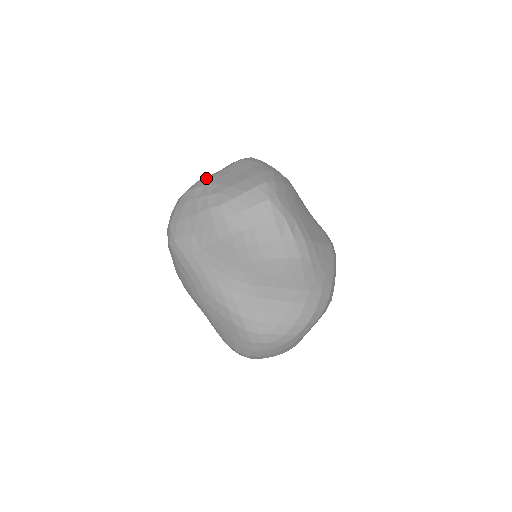
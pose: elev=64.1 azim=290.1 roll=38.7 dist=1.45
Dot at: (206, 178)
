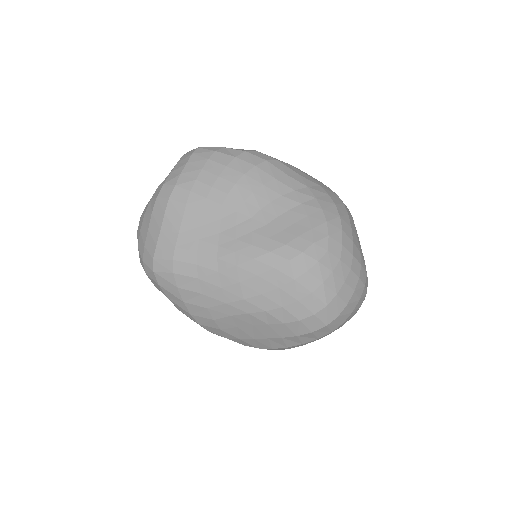
Dot at: occluded
